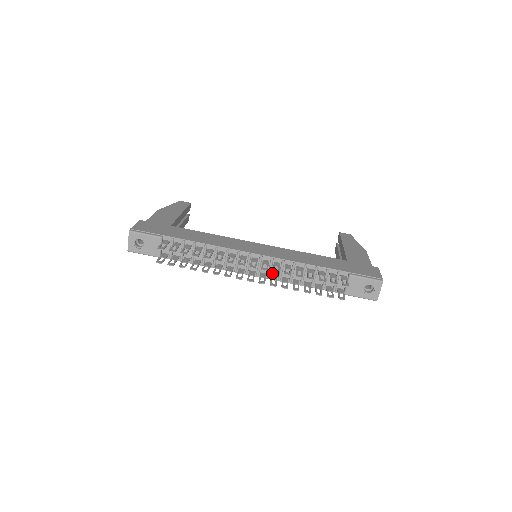
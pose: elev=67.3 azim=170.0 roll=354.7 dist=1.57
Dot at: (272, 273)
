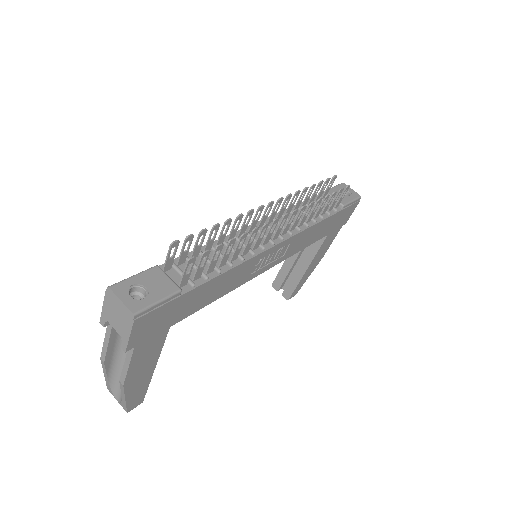
Dot at: occluded
